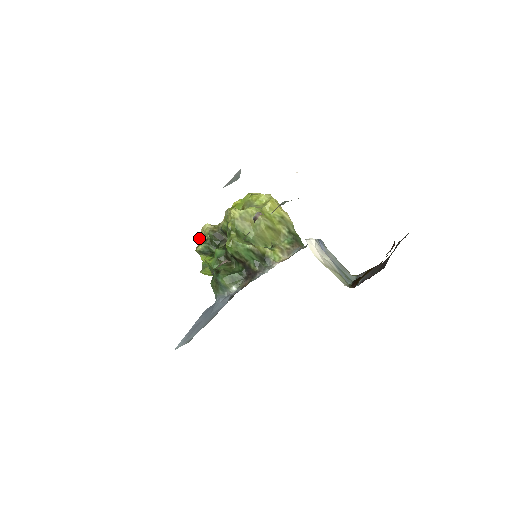
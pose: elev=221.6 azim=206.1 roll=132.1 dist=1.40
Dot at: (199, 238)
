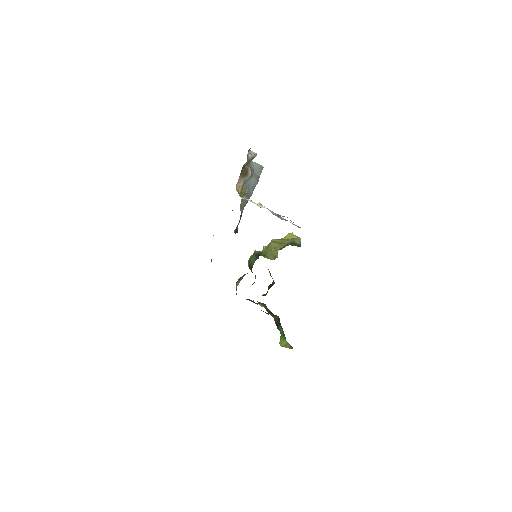
Dot at: occluded
